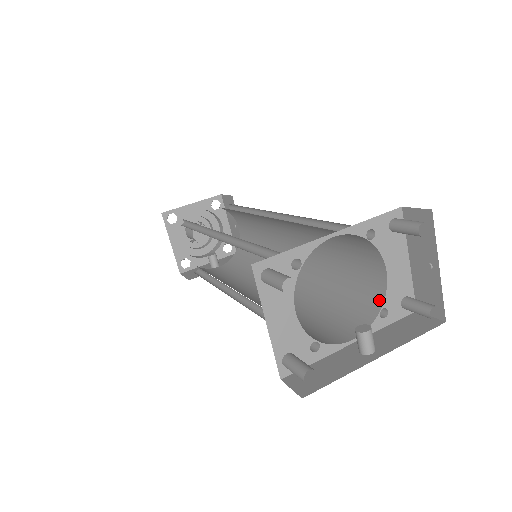
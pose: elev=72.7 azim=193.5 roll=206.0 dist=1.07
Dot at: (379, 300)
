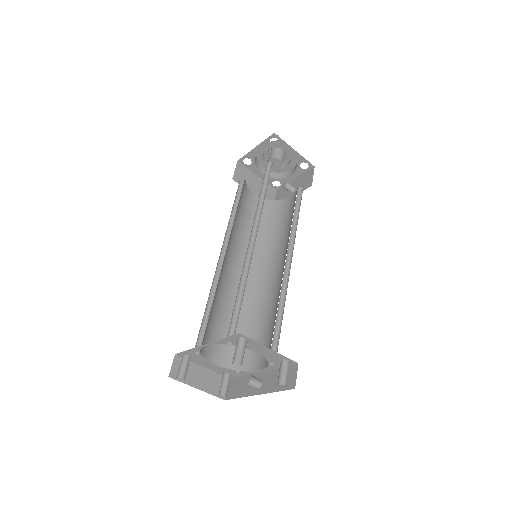
Dot at: occluded
